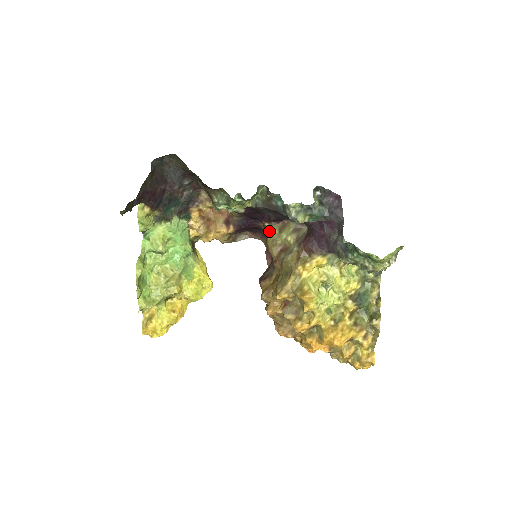
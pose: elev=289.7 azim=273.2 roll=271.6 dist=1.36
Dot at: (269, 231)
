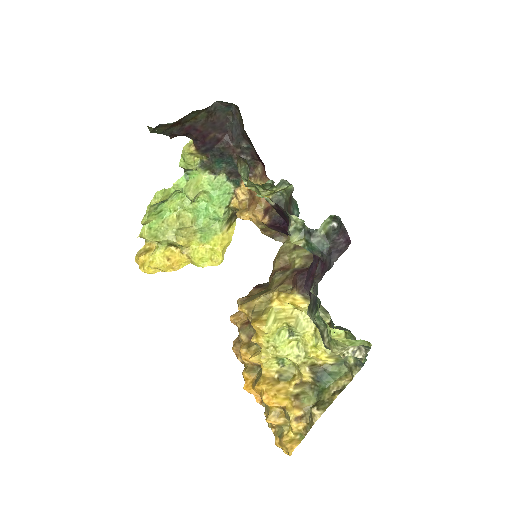
Dot at: (286, 241)
